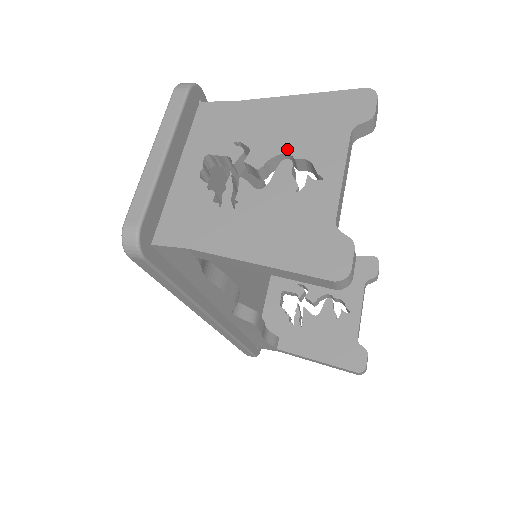
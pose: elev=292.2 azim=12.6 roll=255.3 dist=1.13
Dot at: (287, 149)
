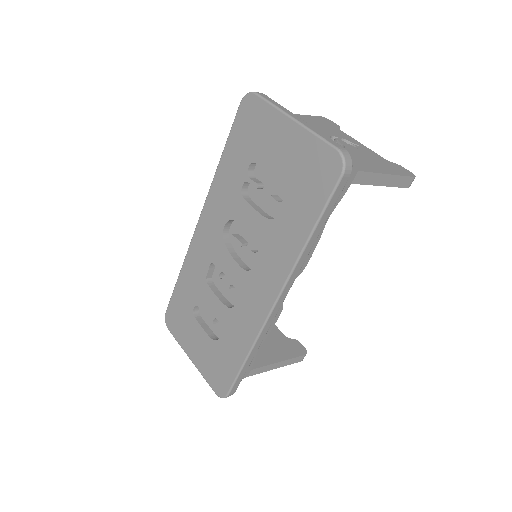
Dot at: (330, 134)
